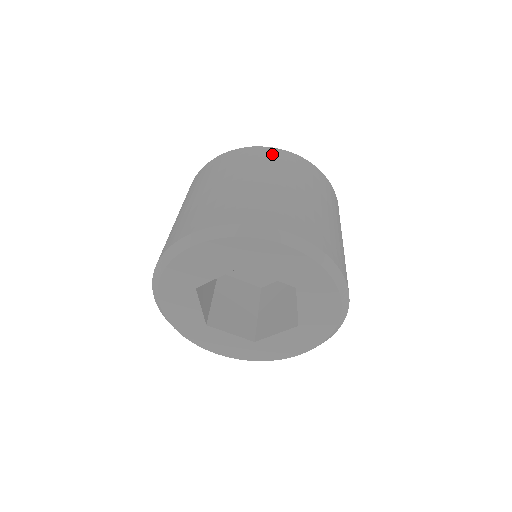
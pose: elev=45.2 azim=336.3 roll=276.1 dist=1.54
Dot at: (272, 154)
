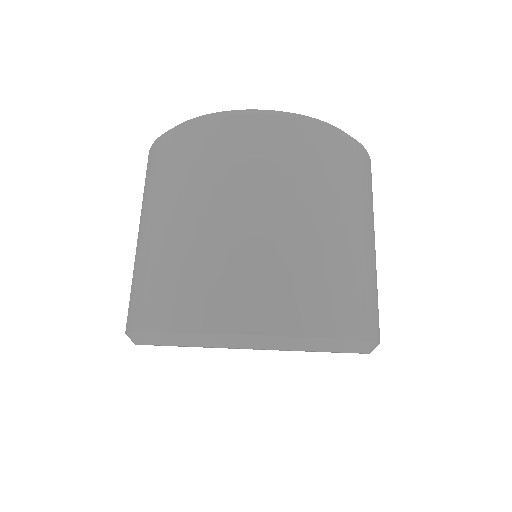
Dot at: (351, 156)
